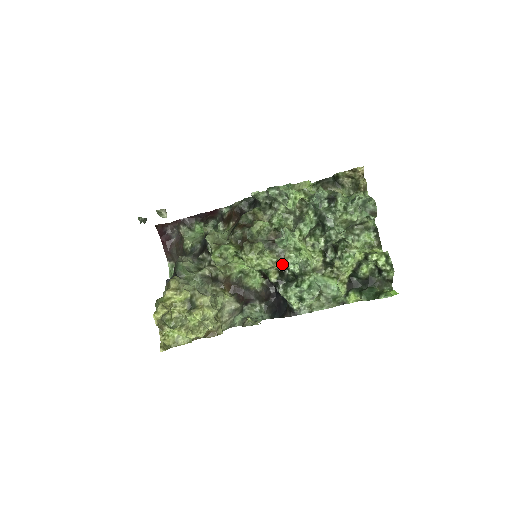
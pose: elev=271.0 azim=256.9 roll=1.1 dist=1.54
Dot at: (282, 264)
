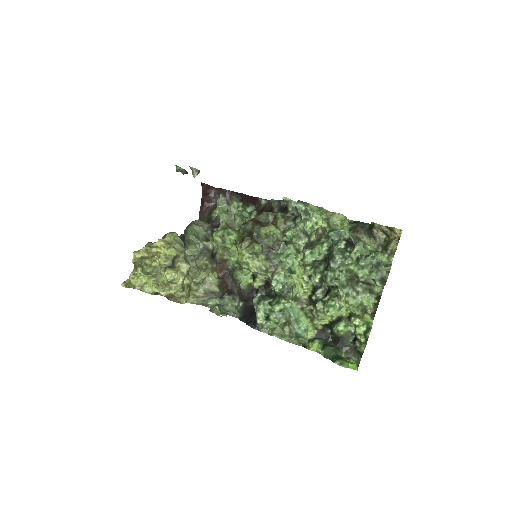
Dot at: (269, 276)
